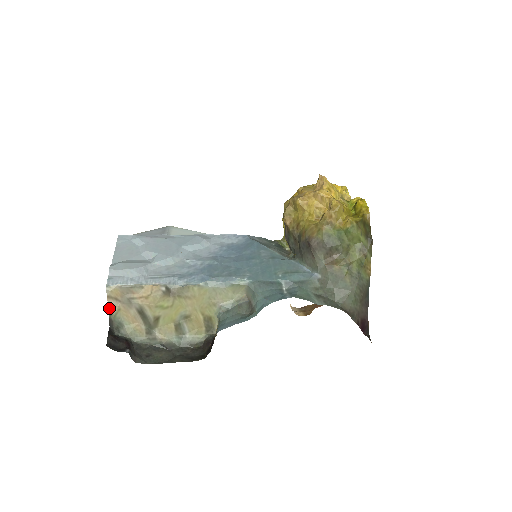
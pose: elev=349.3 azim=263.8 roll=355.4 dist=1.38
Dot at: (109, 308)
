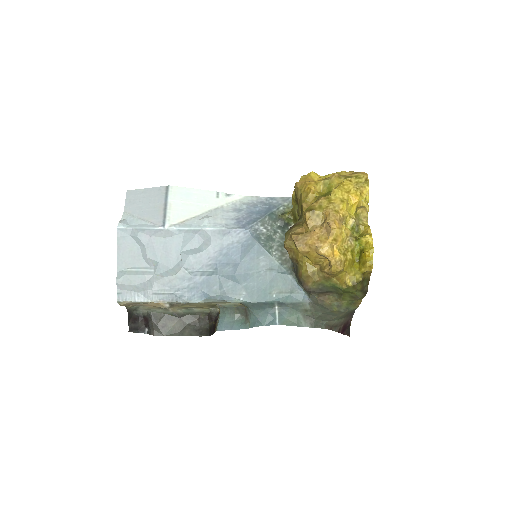
Dot at: occluded
